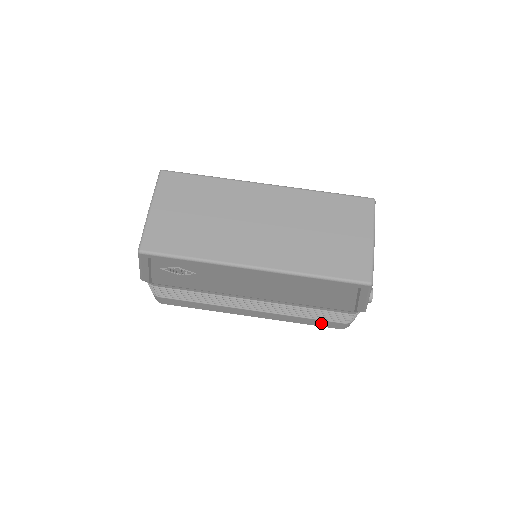
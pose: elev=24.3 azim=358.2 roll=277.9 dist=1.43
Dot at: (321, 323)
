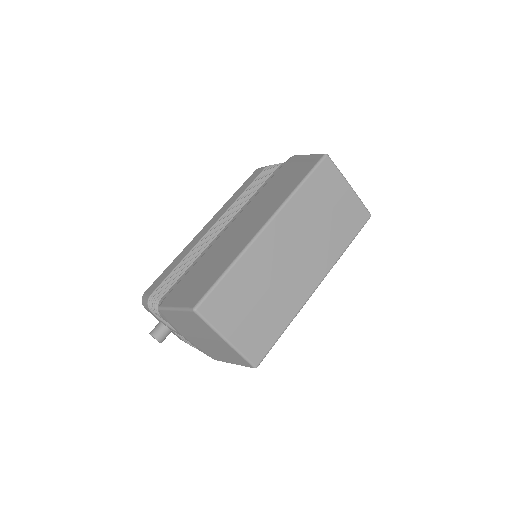
Dot at: occluded
